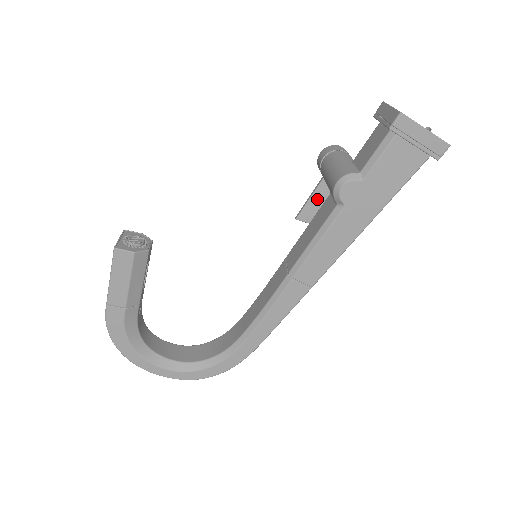
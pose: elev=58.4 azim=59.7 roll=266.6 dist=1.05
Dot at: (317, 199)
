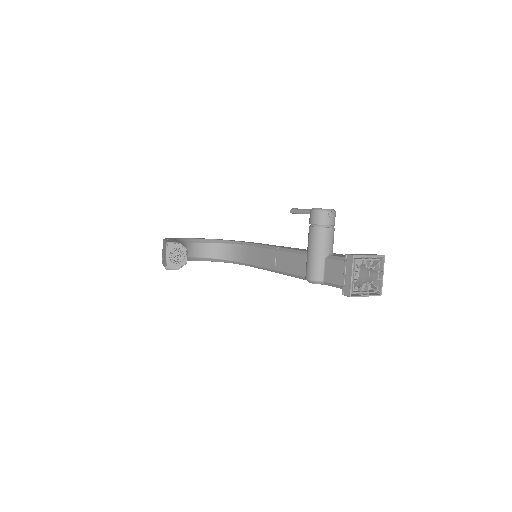
Dot at: occluded
